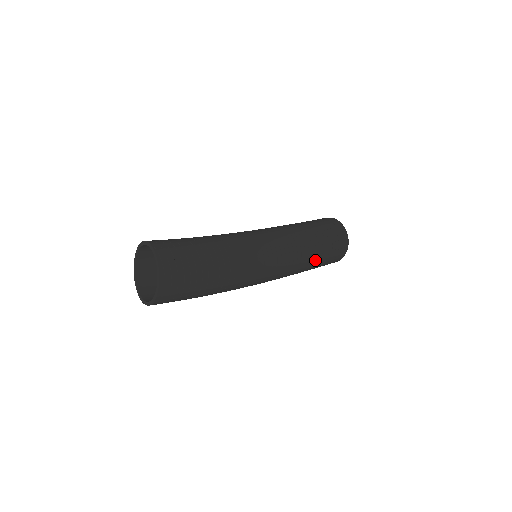
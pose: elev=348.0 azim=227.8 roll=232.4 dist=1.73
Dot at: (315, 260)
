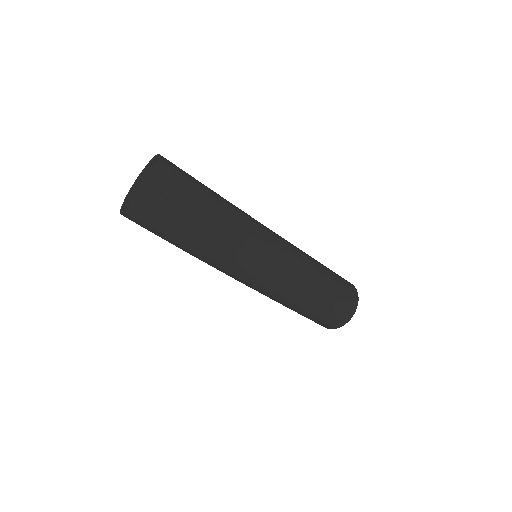
Dot at: (319, 291)
